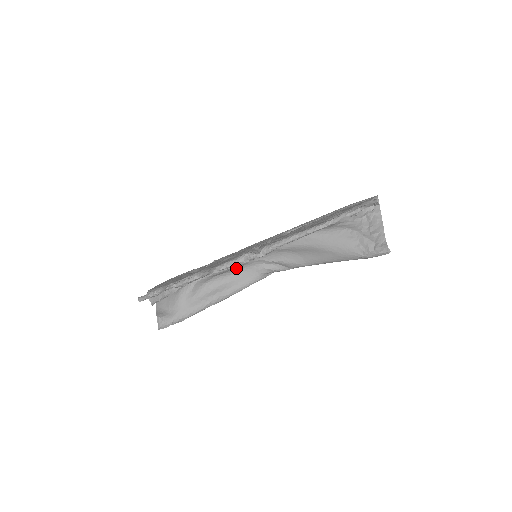
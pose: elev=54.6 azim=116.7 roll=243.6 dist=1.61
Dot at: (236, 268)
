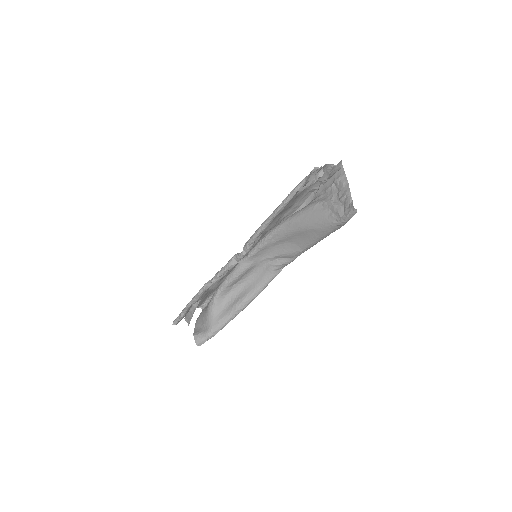
Dot at: (248, 273)
